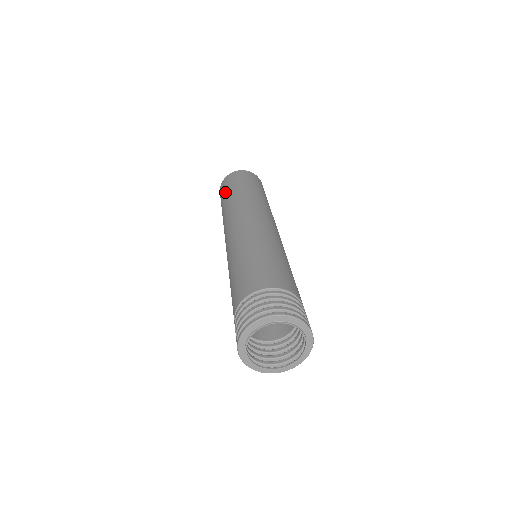
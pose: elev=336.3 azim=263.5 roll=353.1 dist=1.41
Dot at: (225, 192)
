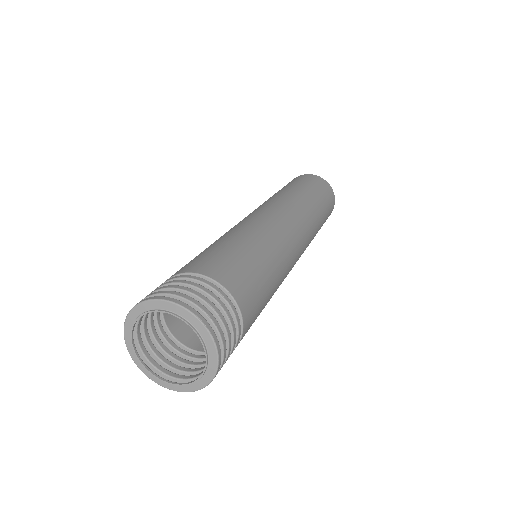
Dot at: occluded
